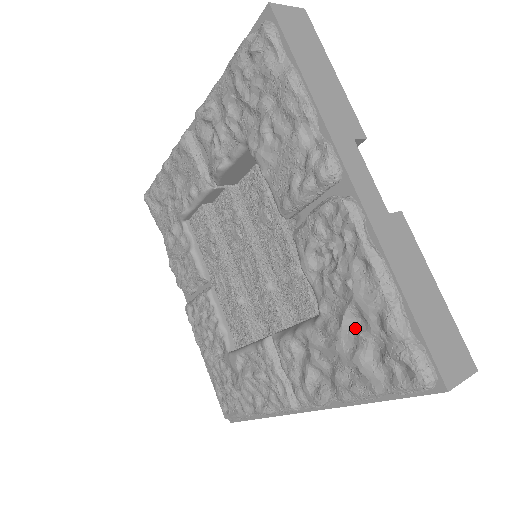
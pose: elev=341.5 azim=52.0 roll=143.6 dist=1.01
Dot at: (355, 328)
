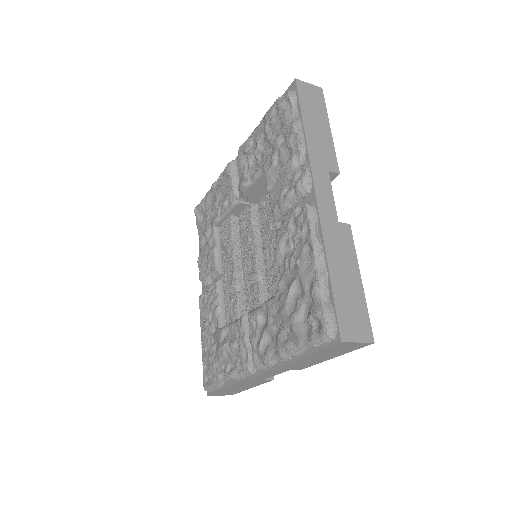
Dot at: (296, 296)
